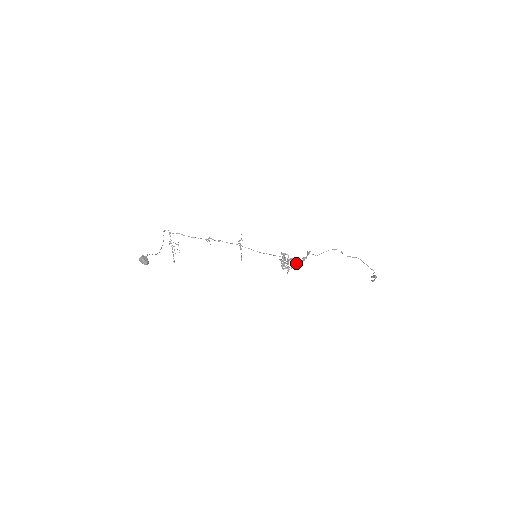
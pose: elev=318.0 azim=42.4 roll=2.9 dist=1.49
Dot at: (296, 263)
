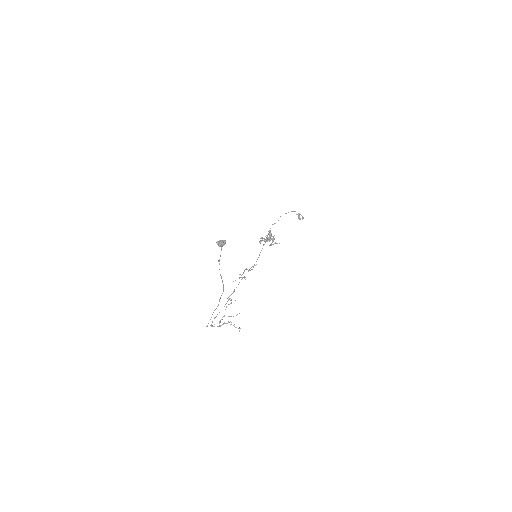
Dot at: (271, 234)
